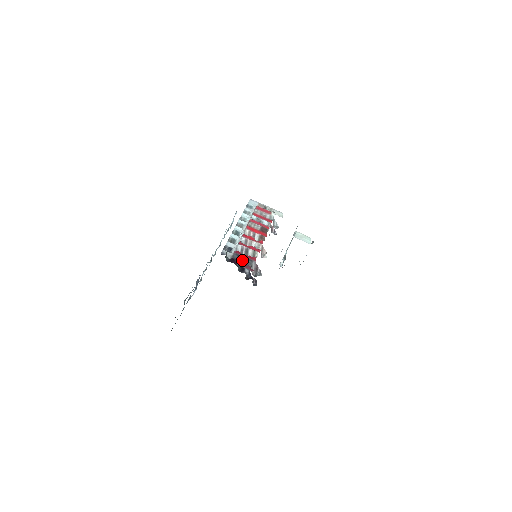
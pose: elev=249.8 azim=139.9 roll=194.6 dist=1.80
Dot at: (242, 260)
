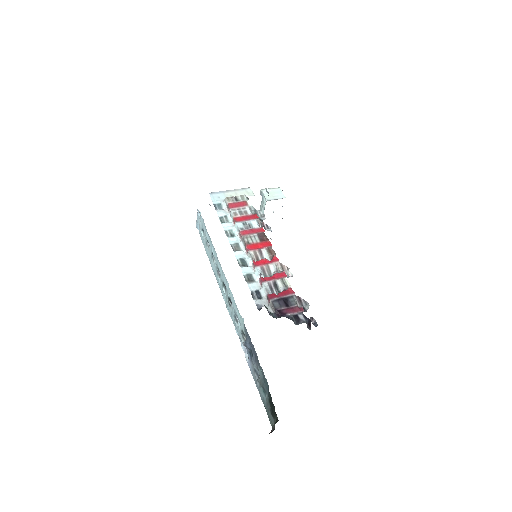
Dot at: (285, 304)
